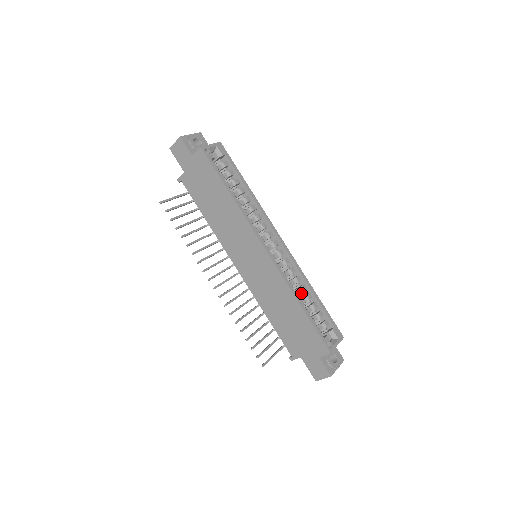
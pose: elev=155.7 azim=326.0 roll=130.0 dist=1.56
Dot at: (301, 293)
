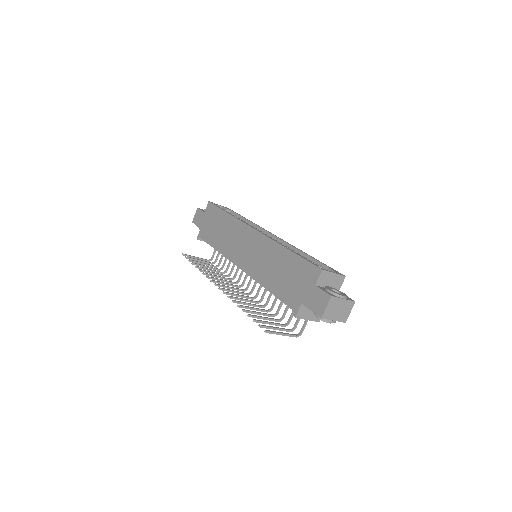
Dot at: occluded
